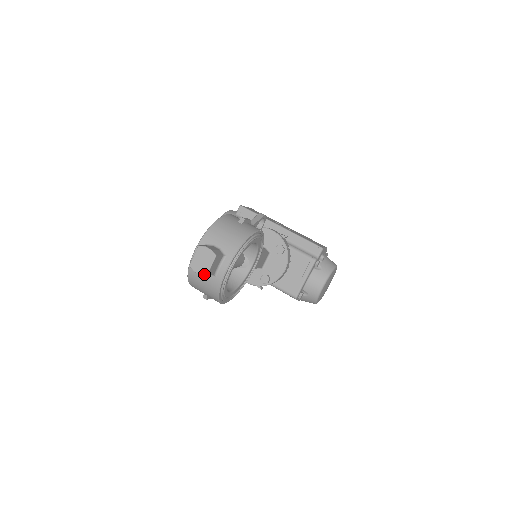
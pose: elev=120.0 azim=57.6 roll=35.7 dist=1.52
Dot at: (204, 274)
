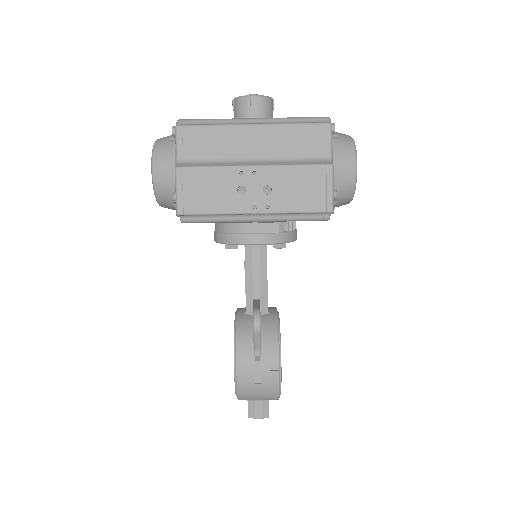
Dot at: occluded
